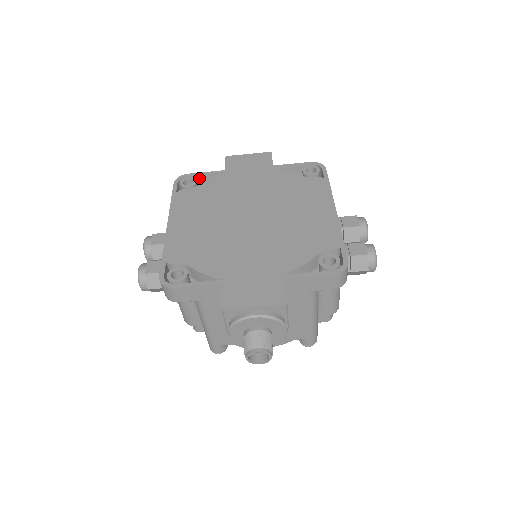
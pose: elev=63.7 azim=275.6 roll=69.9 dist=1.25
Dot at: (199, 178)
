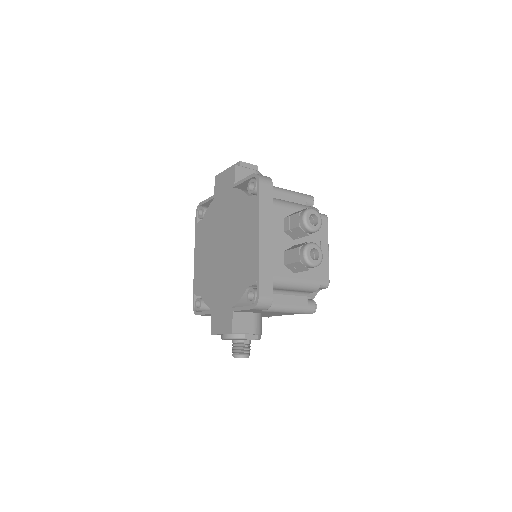
Dot at: (207, 204)
